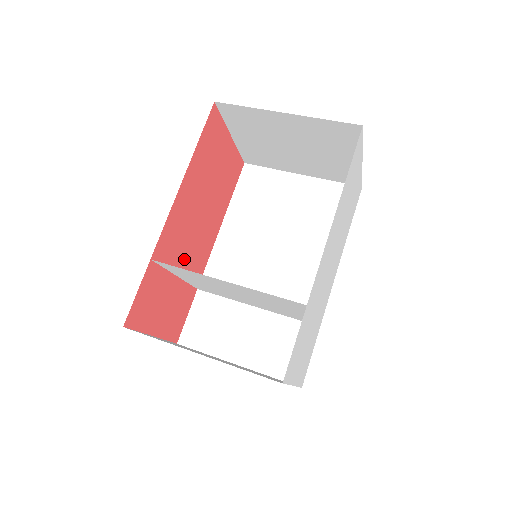
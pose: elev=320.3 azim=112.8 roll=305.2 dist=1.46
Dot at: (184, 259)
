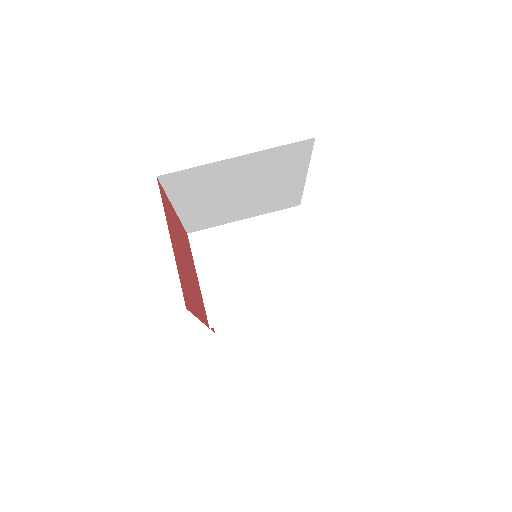
Dot at: (195, 275)
